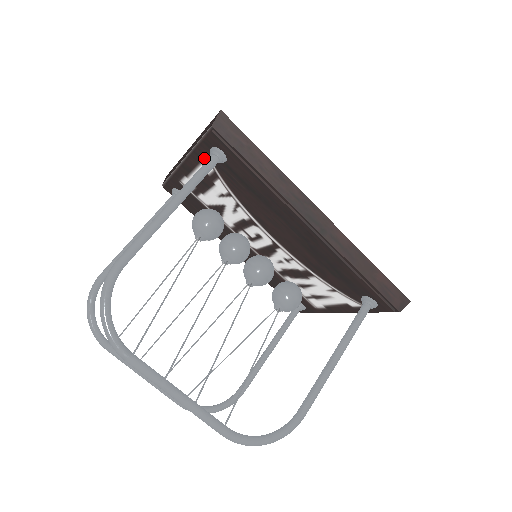
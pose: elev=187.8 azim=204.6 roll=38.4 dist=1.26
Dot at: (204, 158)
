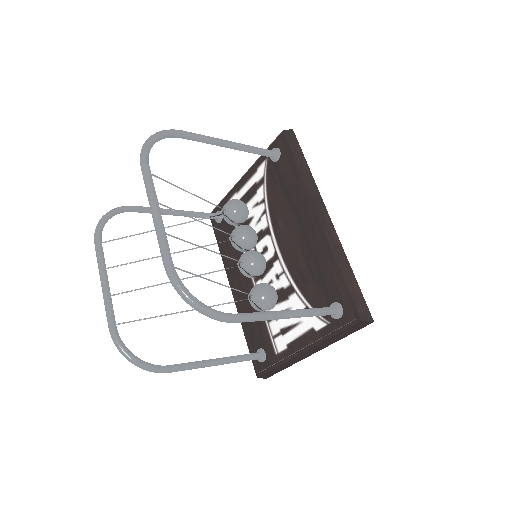
Dot at: (262, 164)
